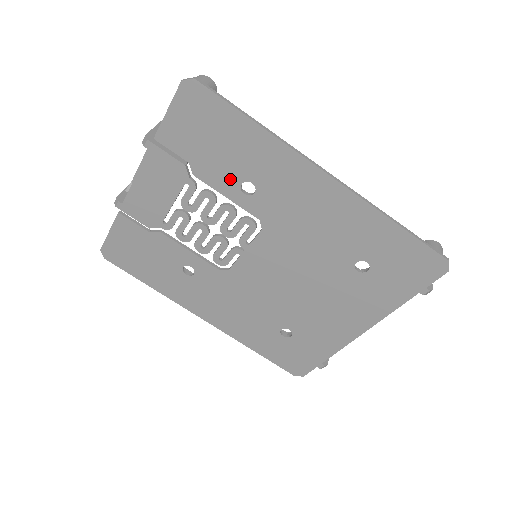
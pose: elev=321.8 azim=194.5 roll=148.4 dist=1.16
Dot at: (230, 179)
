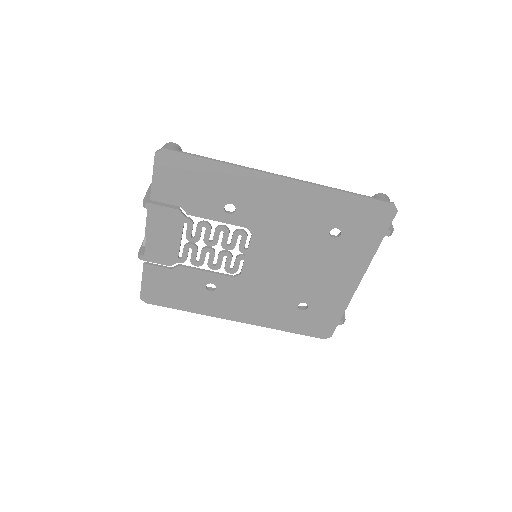
Dot at: (214, 207)
